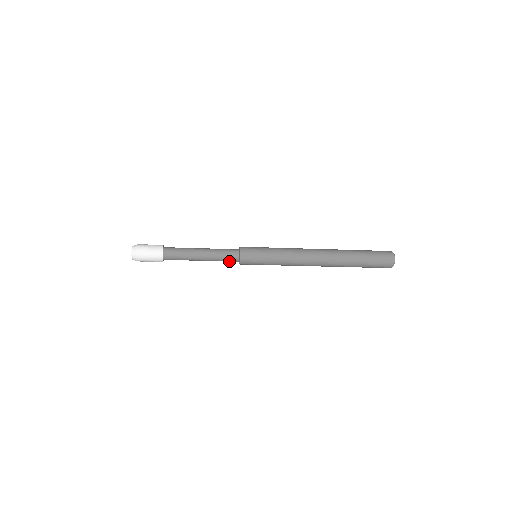
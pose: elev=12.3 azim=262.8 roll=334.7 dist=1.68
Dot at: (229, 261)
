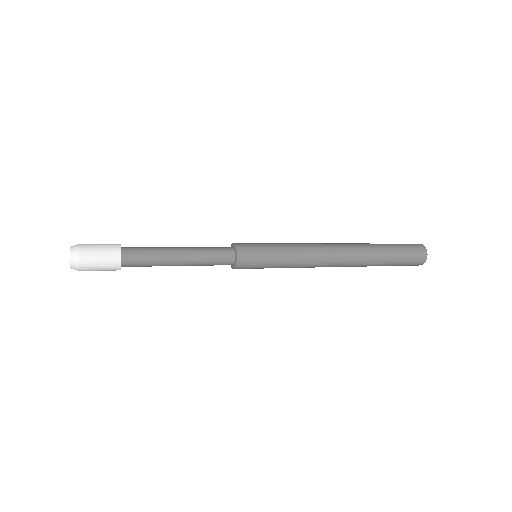
Dot at: occluded
